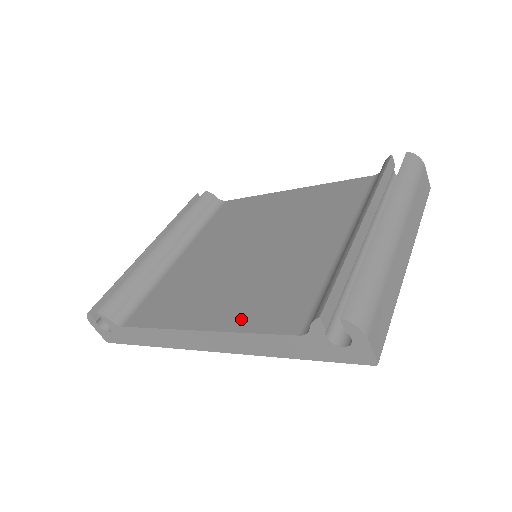
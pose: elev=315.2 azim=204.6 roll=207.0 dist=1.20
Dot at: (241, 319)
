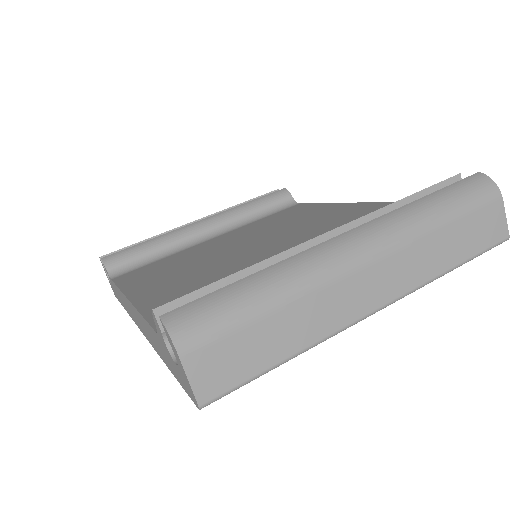
Dot at: (156, 300)
